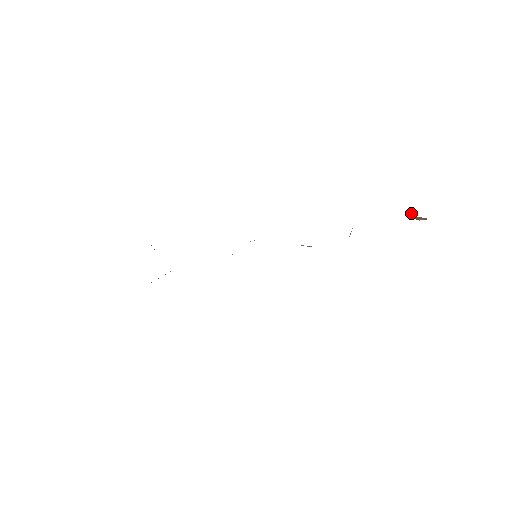
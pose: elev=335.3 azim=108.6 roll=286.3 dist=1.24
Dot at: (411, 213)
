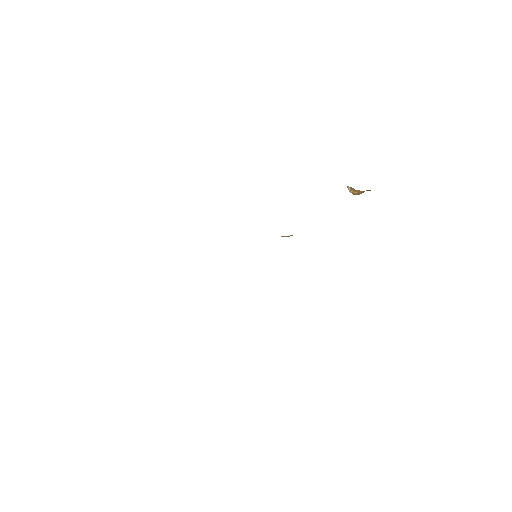
Dot at: (357, 191)
